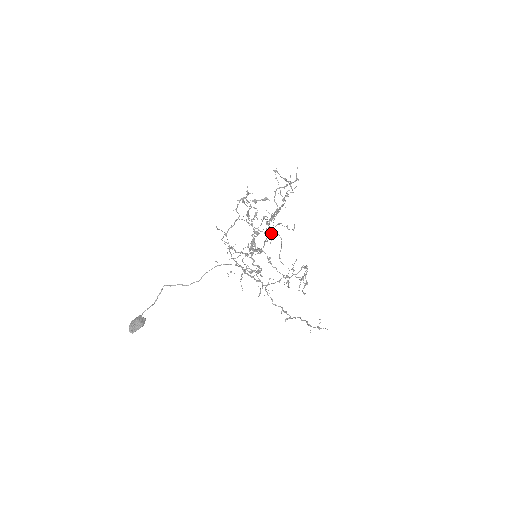
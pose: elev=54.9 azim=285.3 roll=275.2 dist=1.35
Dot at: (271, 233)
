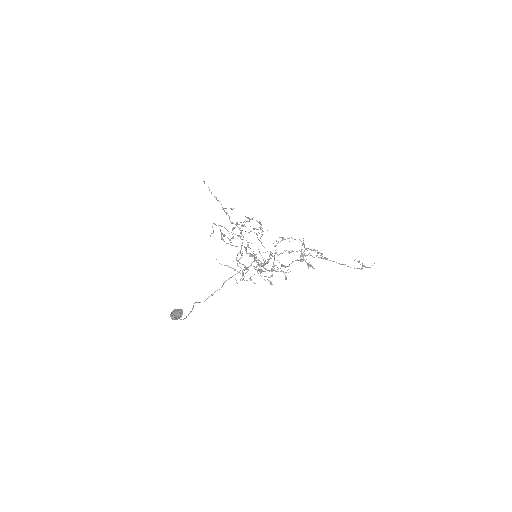
Dot at: occluded
